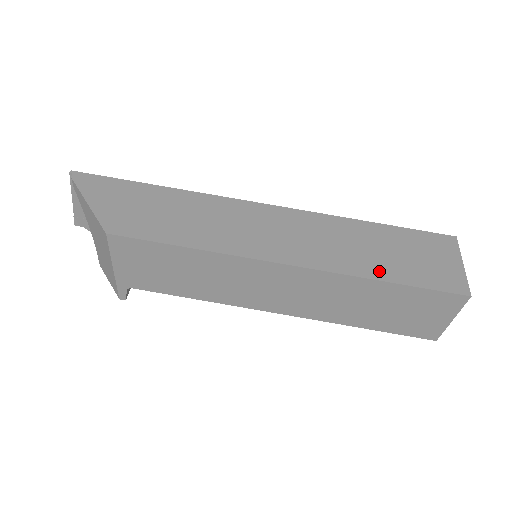
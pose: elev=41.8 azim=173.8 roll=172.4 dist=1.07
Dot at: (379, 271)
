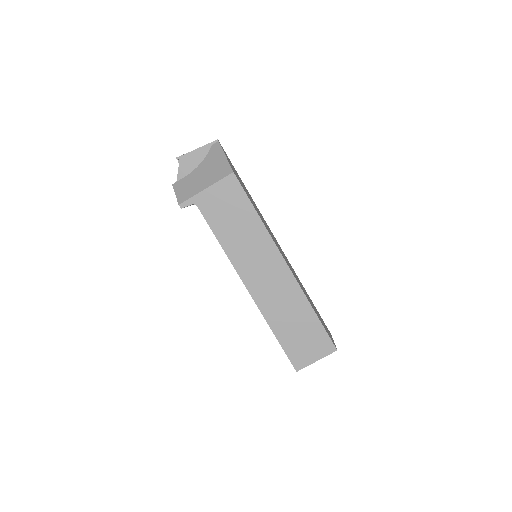
Dot at: (312, 306)
